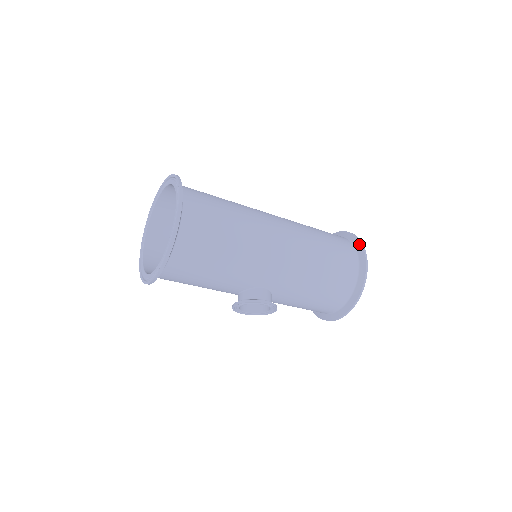
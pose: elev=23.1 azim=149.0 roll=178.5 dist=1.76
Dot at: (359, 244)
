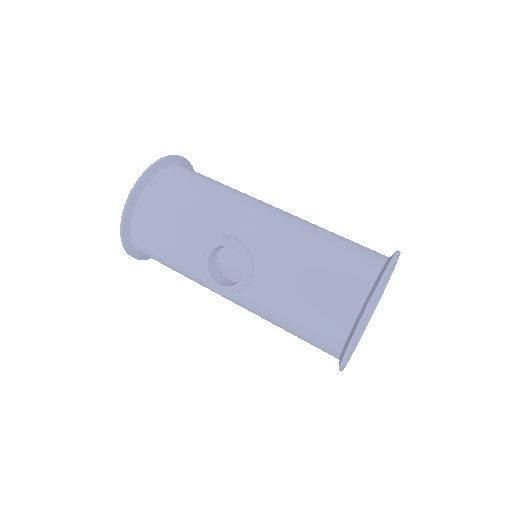
Dot at: occluded
